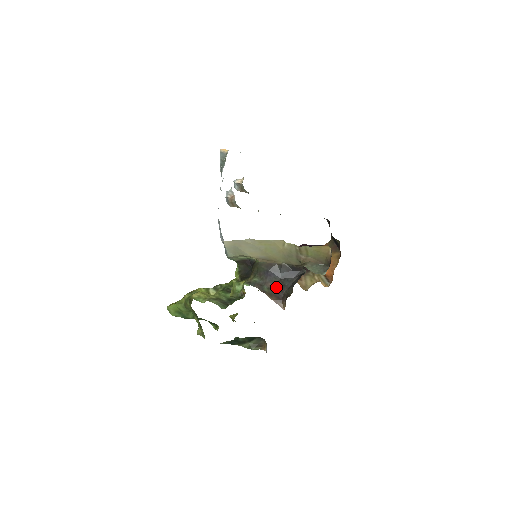
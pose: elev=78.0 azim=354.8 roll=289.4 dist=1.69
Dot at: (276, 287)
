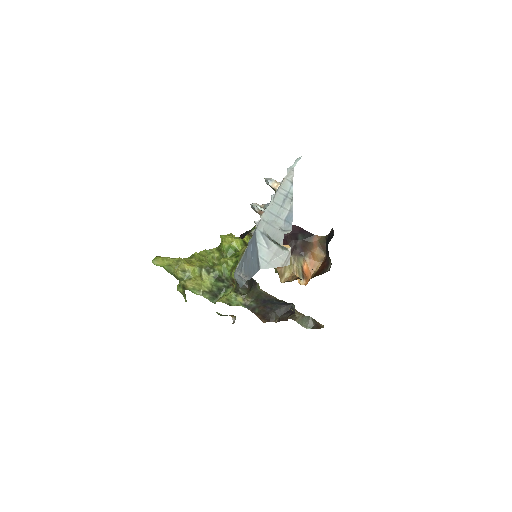
Dot at: (265, 309)
